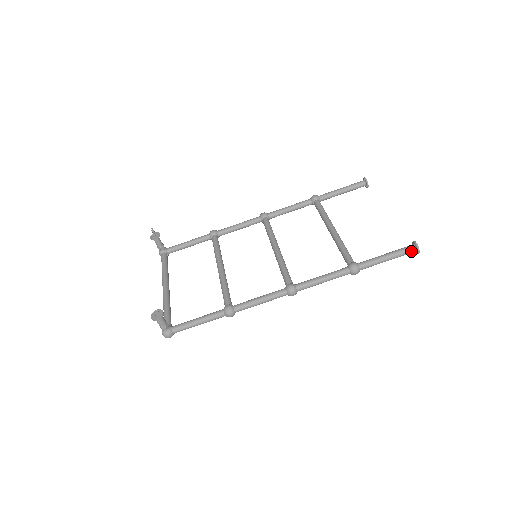
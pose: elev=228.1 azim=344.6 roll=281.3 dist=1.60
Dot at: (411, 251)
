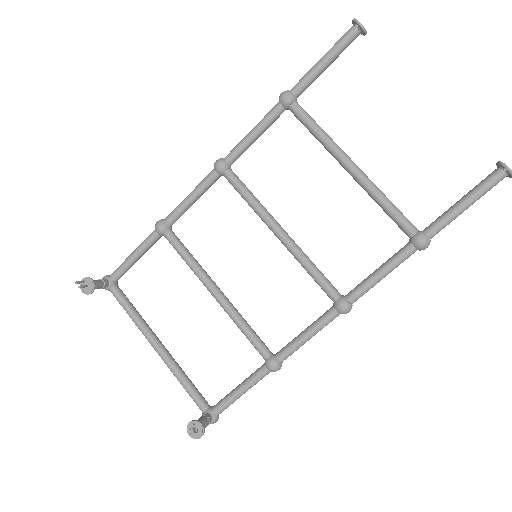
Dot at: occluded
